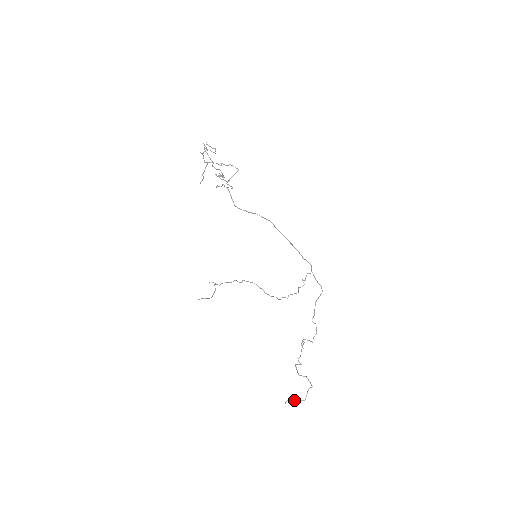
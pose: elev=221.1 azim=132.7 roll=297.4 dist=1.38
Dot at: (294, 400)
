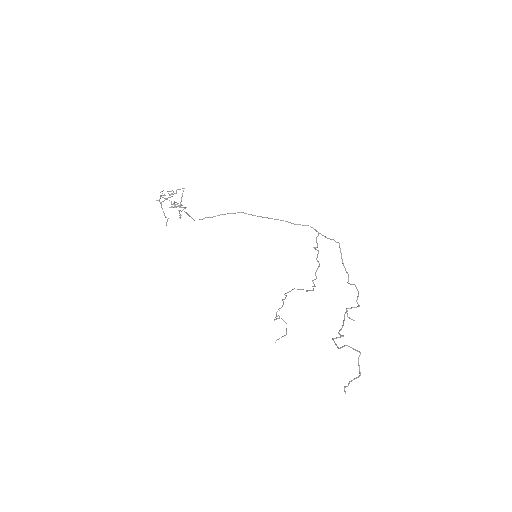
Dot at: occluded
